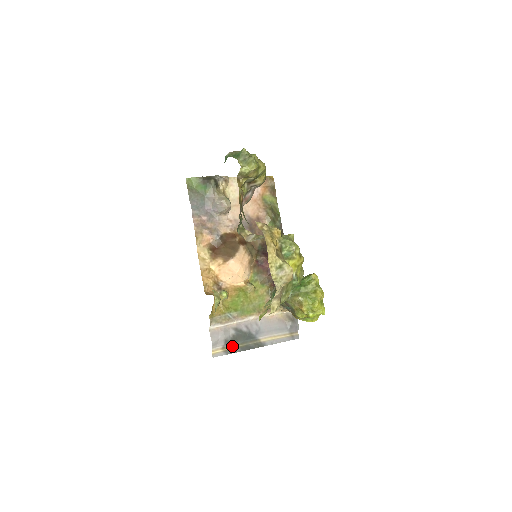
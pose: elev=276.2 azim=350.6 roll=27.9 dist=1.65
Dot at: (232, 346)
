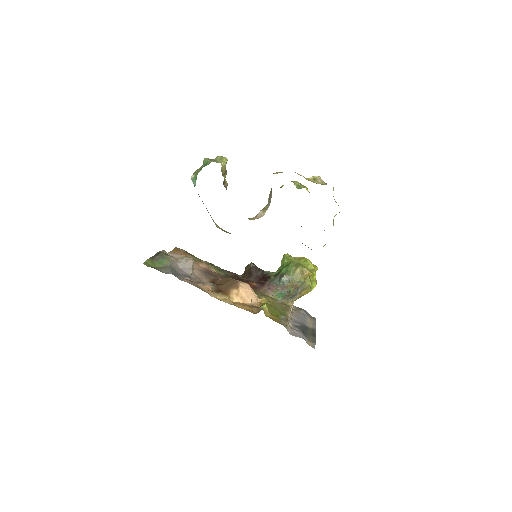
Dot at: (309, 338)
